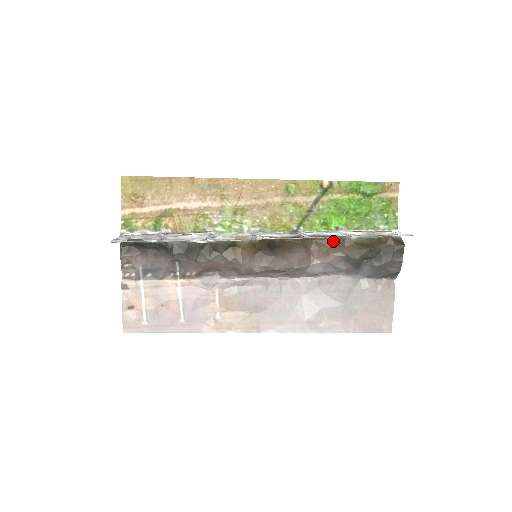
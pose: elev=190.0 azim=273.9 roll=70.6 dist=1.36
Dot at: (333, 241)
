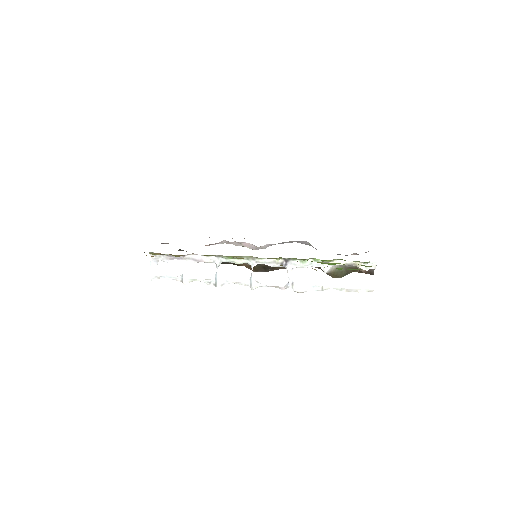
Dot at: occluded
